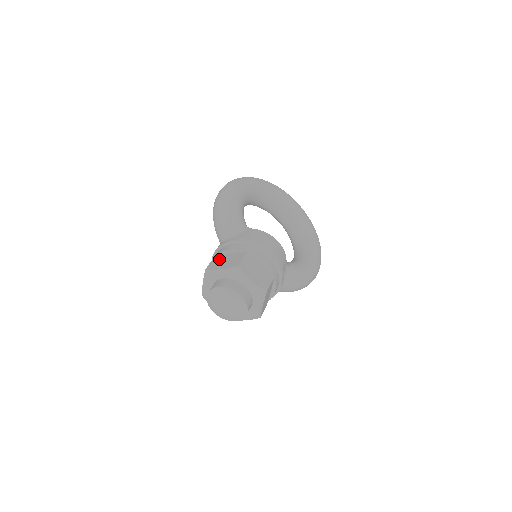
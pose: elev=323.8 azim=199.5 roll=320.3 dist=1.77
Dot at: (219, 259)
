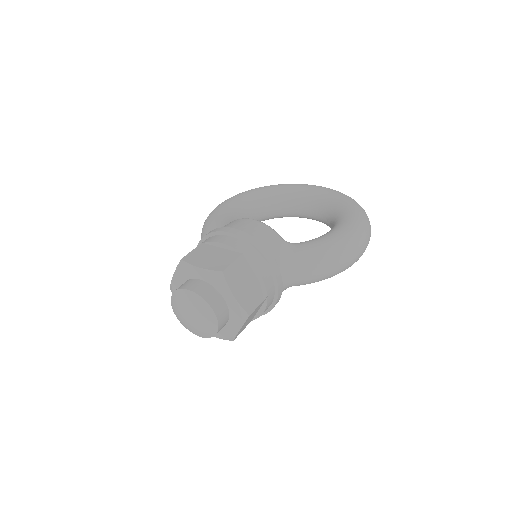
Dot at: occluded
